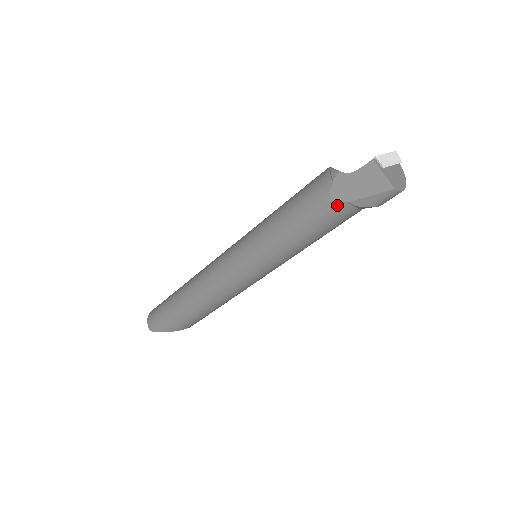
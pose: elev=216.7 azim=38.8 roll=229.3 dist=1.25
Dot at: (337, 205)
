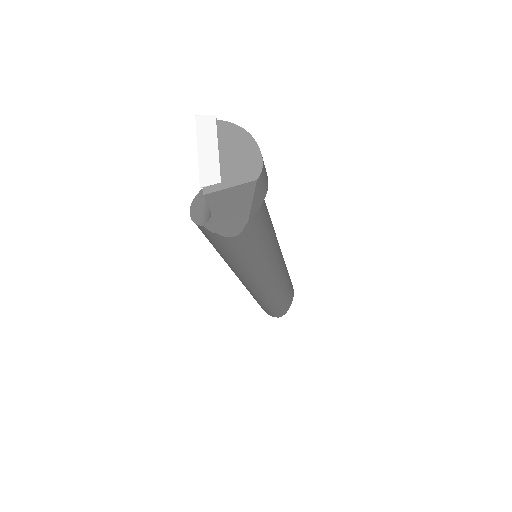
Dot at: (245, 231)
